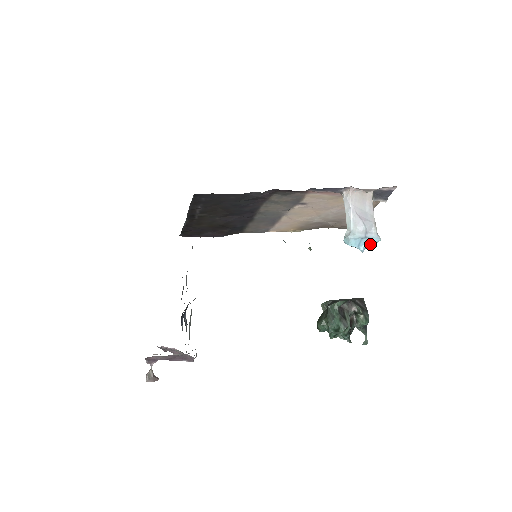
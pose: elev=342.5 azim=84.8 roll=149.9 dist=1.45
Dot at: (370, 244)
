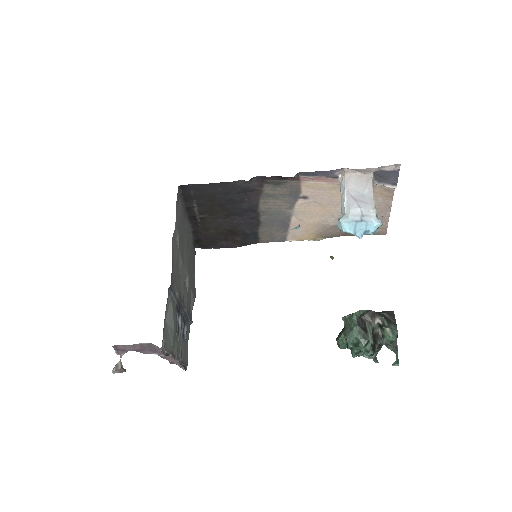
Dot at: (369, 229)
